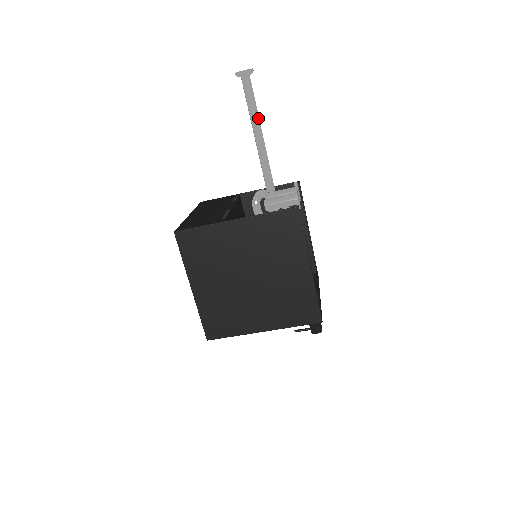
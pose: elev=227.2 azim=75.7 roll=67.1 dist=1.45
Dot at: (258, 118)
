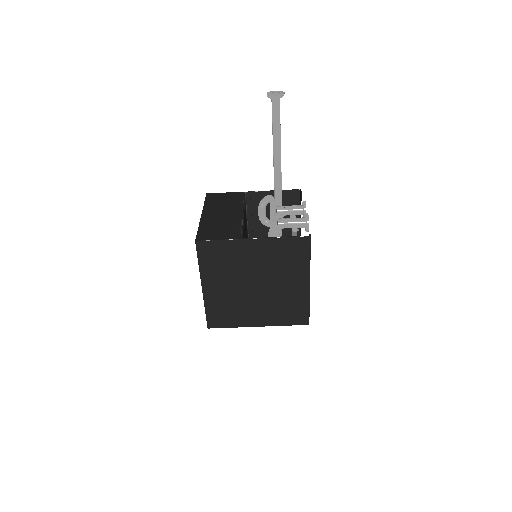
Dot at: (280, 138)
